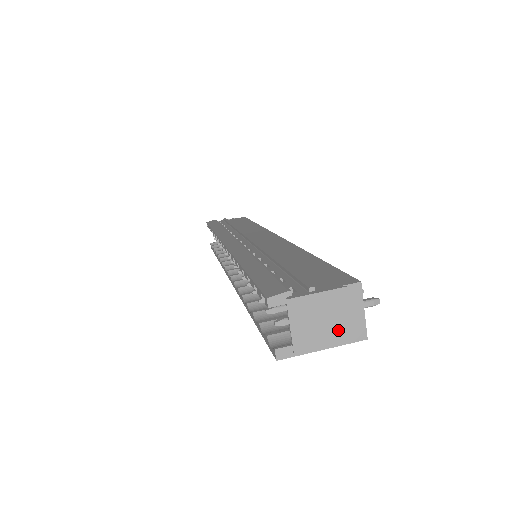
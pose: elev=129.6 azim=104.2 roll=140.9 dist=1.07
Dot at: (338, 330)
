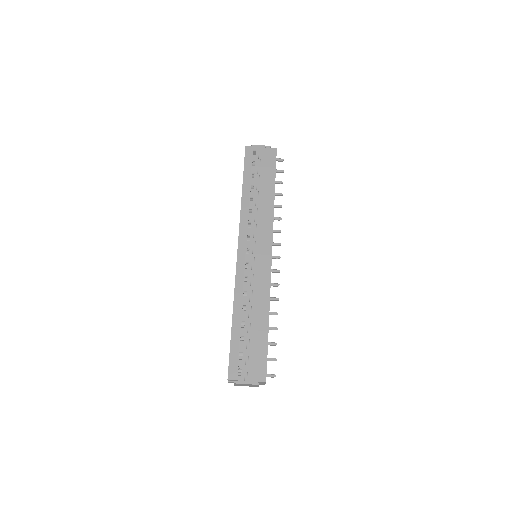
Dot at: (253, 386)
